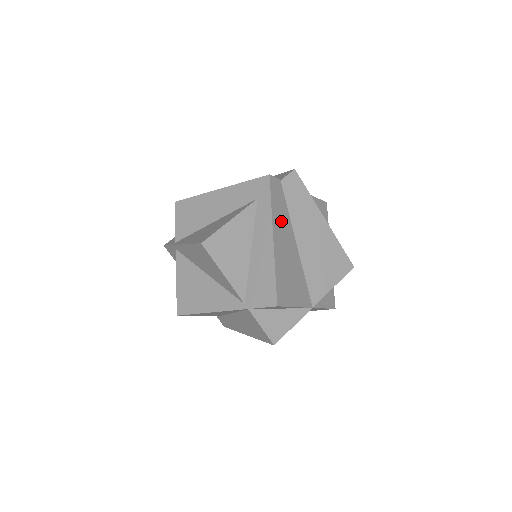
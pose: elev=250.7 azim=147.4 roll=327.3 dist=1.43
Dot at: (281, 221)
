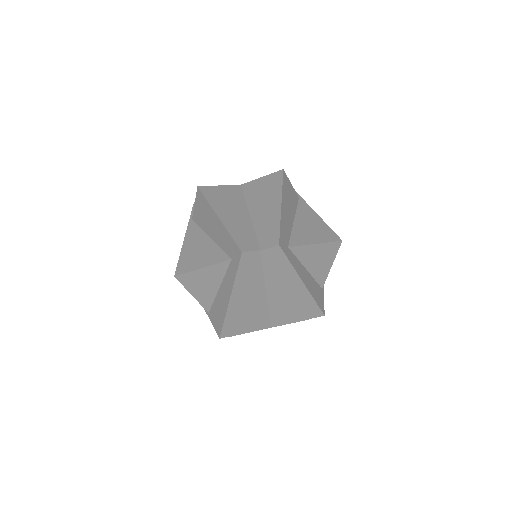
Dot at: (248, 283)
